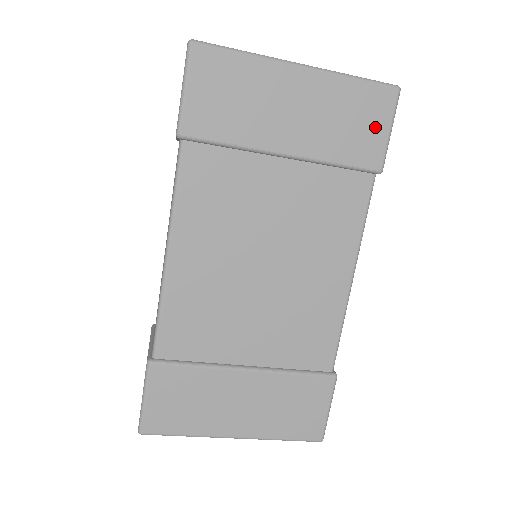
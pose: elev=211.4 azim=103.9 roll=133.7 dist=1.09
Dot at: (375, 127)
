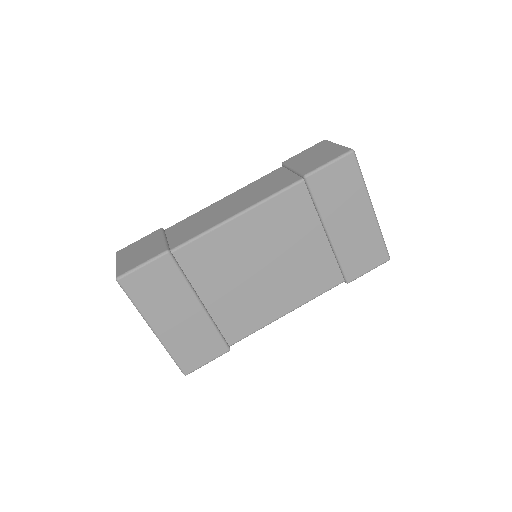
Dot at: (367, 263)
